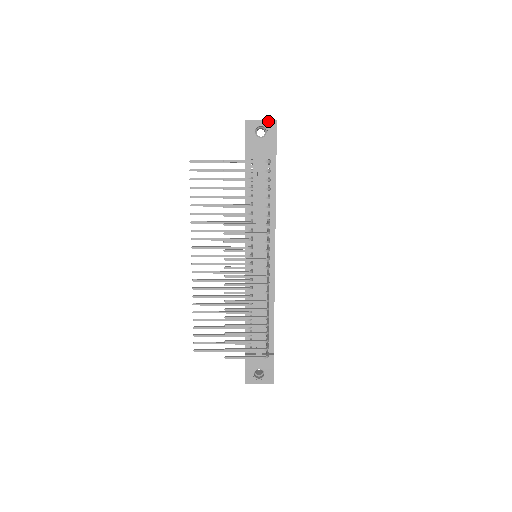
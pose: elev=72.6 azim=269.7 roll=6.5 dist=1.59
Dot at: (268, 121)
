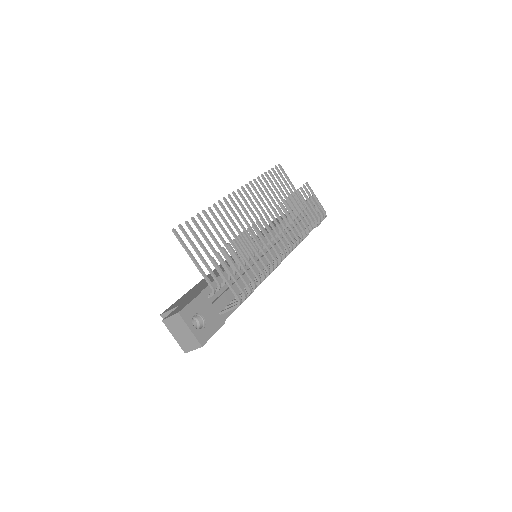
Dot at: occluded
